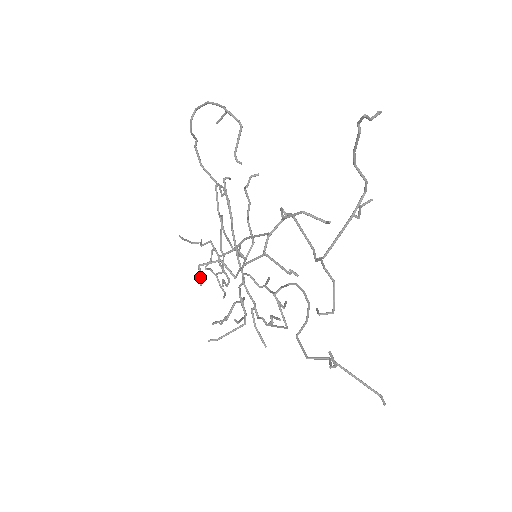
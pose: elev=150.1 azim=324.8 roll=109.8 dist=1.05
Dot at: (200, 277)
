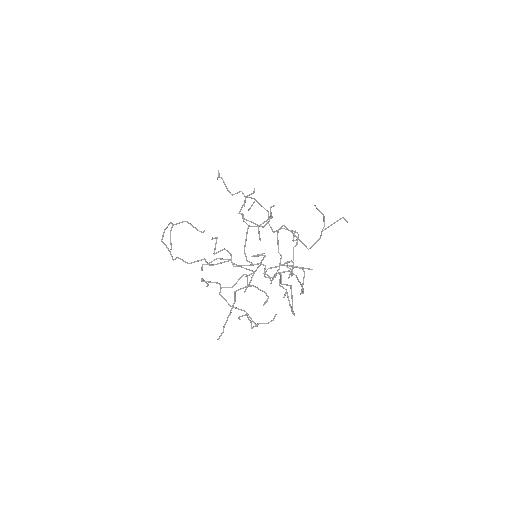
Dot at: (259, 254)
